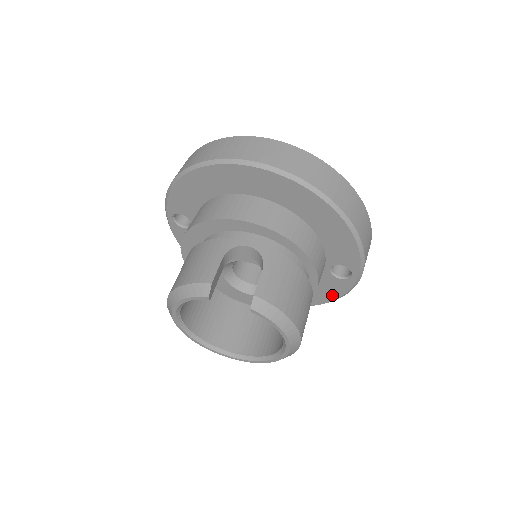
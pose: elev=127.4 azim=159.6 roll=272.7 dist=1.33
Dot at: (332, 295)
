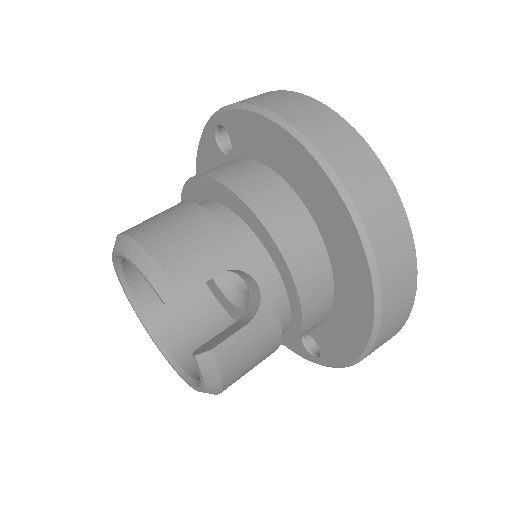
Dot at: occluded
